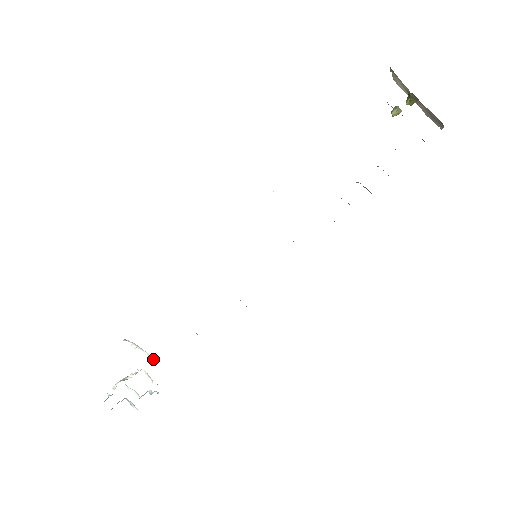
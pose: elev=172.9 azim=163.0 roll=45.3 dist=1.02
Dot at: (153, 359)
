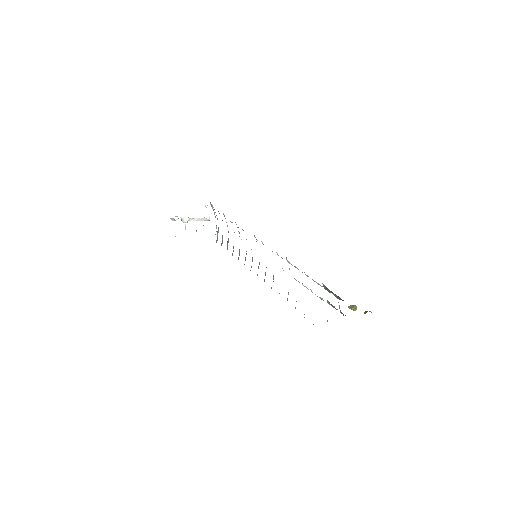
Dot at: occluded
